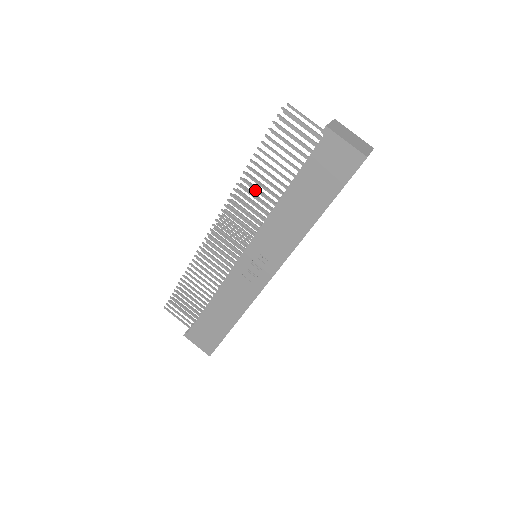
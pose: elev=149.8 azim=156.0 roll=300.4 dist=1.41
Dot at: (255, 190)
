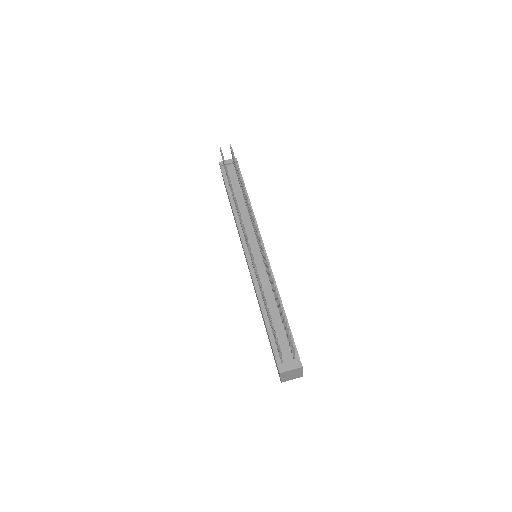
Dot at: (261, 291)
